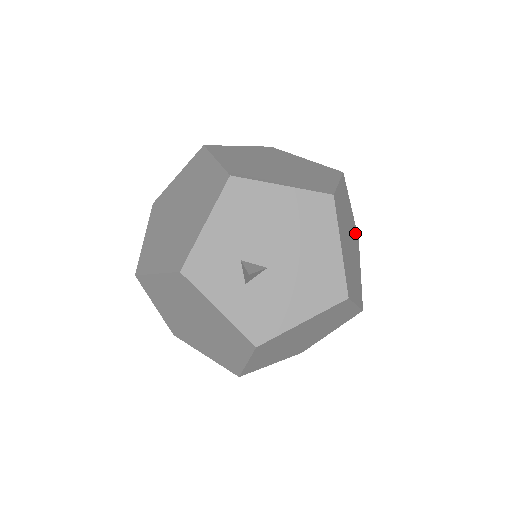
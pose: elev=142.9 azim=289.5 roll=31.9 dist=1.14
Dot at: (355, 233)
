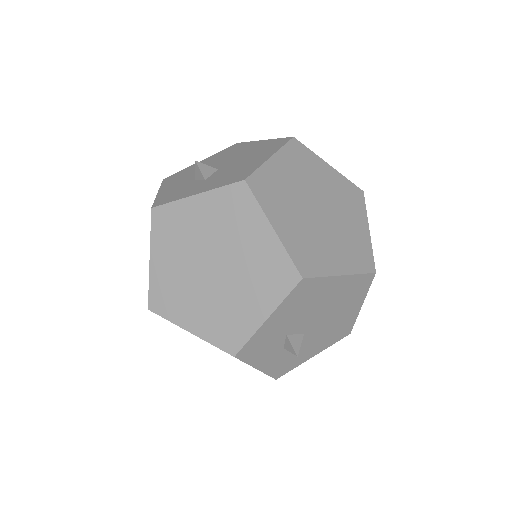
Dot at: occluded
